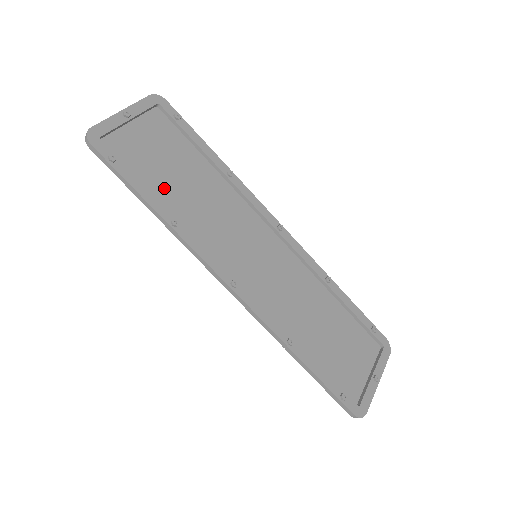
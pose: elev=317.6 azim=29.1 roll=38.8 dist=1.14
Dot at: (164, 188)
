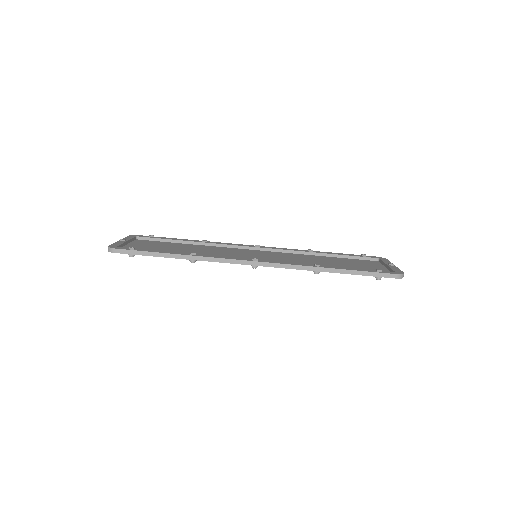
Dot at: occluded
